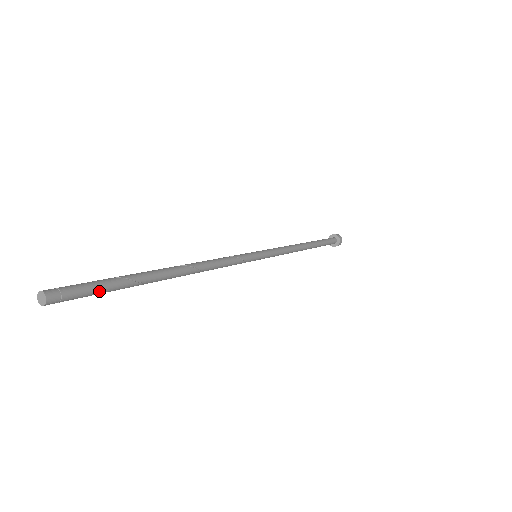
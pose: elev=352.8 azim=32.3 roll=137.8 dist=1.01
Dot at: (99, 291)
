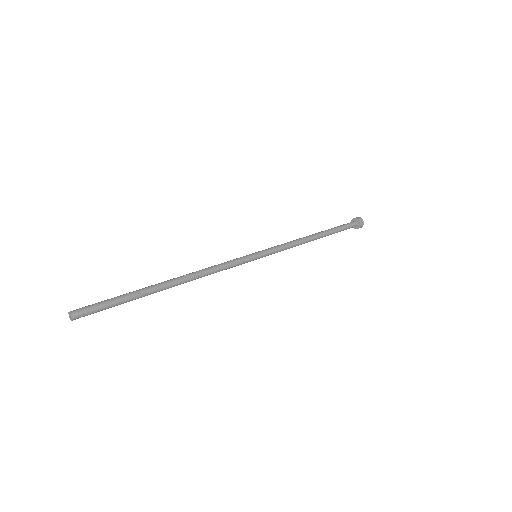
Dot at: (109, 304)
